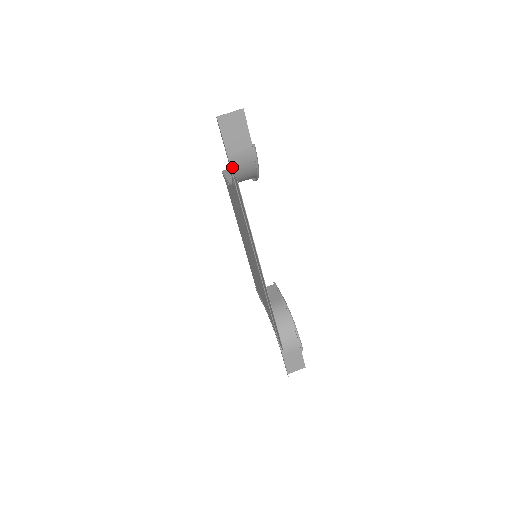
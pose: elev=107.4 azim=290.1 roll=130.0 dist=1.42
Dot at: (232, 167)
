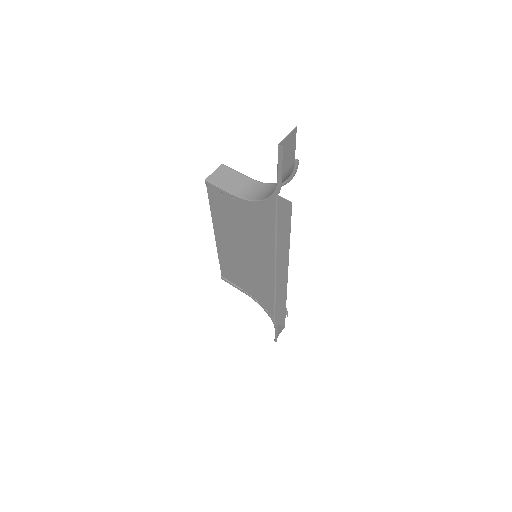
Dot at: (276, 189)
